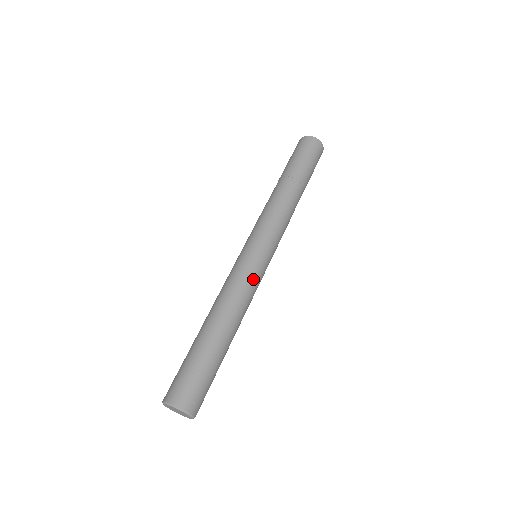
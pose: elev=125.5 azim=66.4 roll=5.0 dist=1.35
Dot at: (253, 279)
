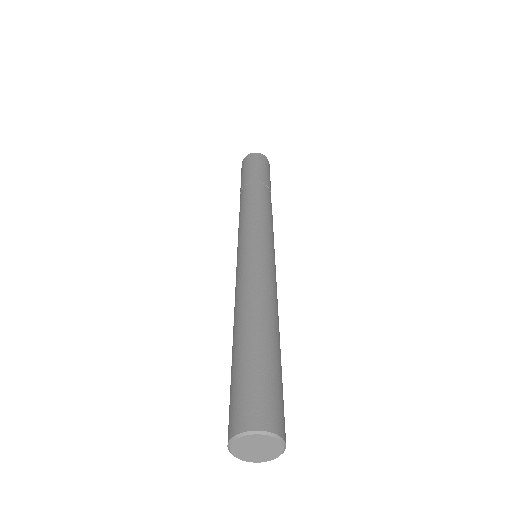
Dot at: (270, 269)
